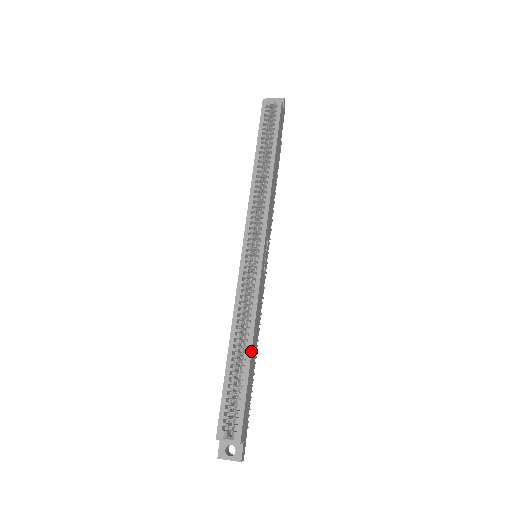
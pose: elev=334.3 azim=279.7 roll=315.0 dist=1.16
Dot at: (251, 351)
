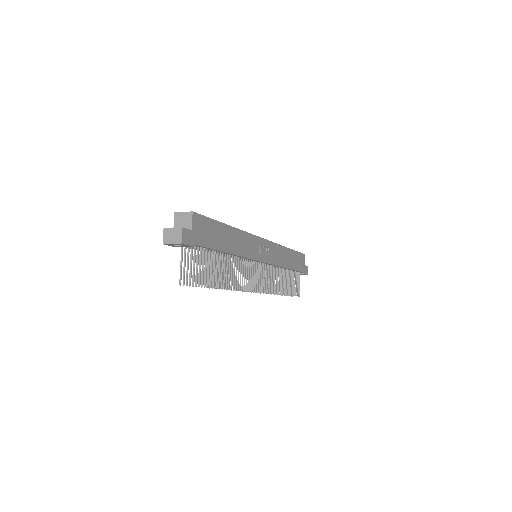
Dot at: (229, 225)
